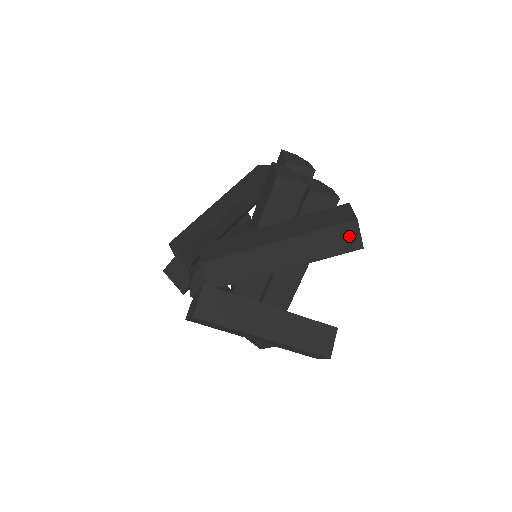
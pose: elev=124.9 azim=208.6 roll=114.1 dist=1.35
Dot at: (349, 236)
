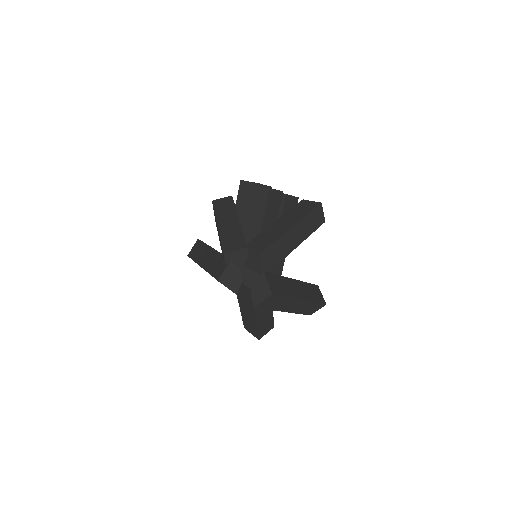
Dot at: (319, 215)
